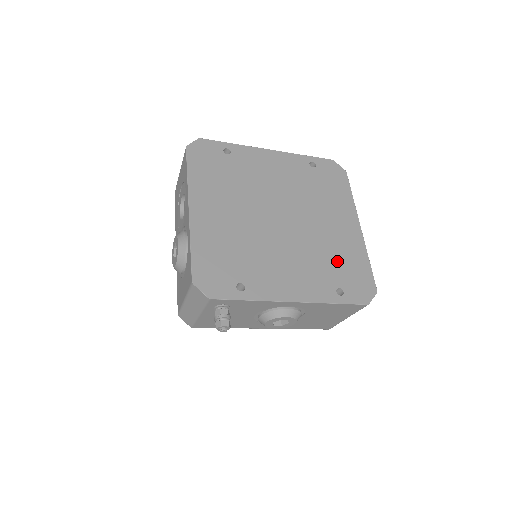
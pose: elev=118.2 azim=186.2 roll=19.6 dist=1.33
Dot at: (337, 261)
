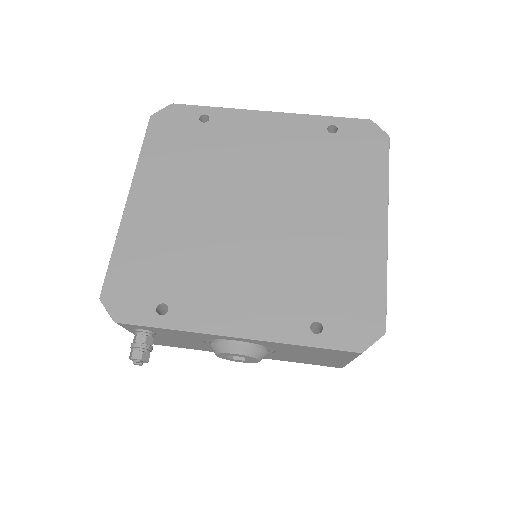
Dot at: (327, 279)
